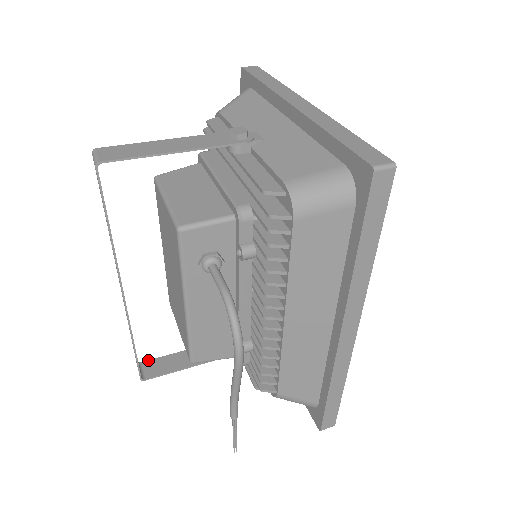
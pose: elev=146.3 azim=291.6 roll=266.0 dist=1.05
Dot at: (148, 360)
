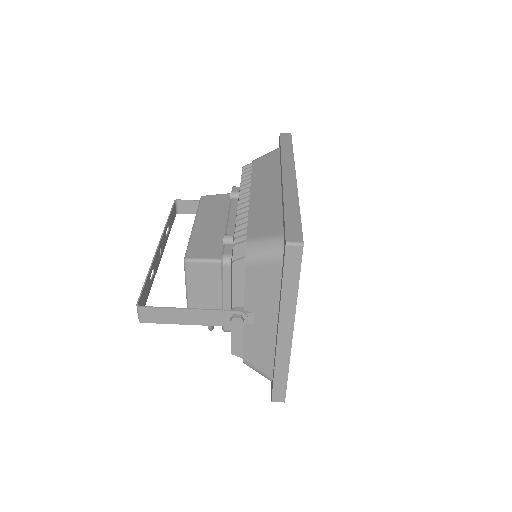
Dot at: (182, 200)
